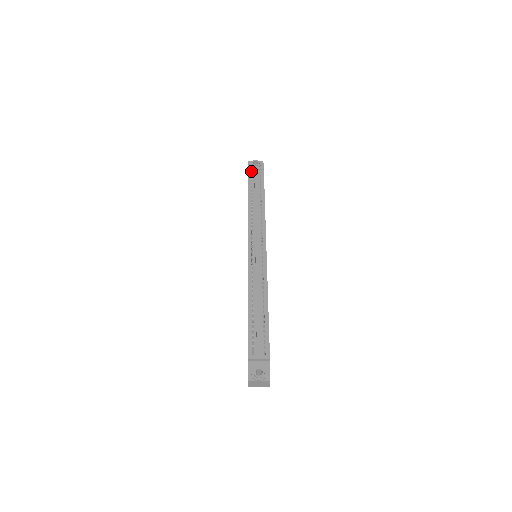
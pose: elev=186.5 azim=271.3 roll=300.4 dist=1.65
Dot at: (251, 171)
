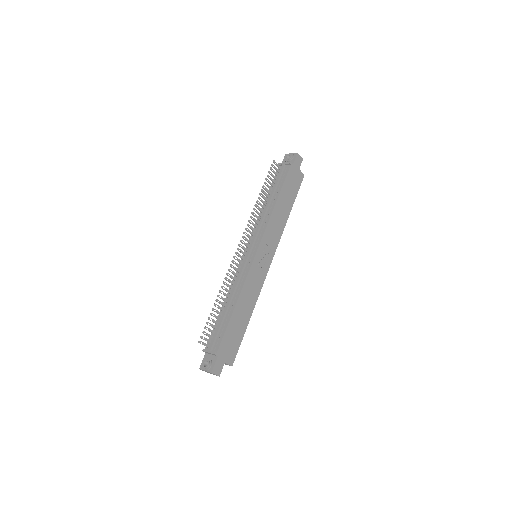
Dot at: (268, 171)
